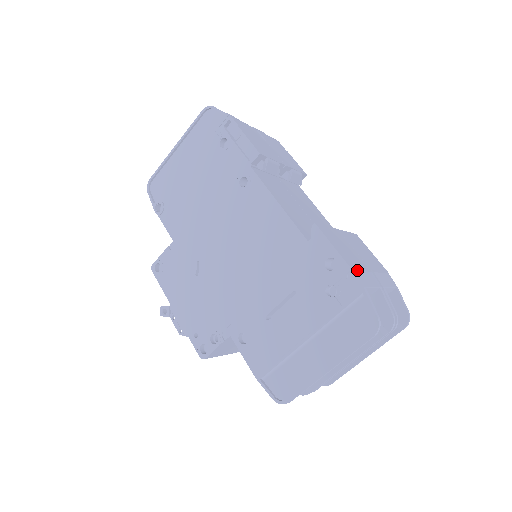
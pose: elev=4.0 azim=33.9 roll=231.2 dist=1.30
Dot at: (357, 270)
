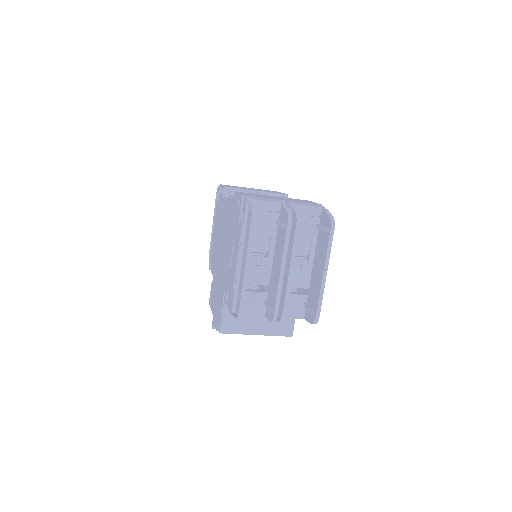
Dot at: (252, 196)
